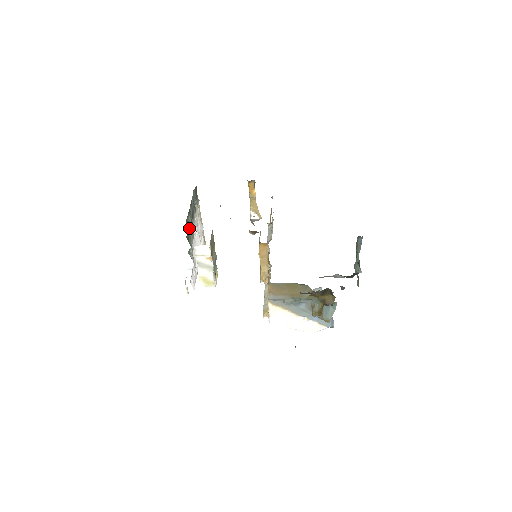
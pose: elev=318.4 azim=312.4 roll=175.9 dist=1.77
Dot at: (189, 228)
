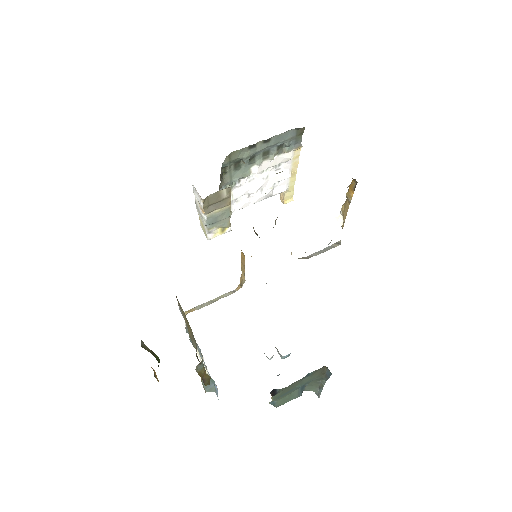
Dot at: (241, 163)
